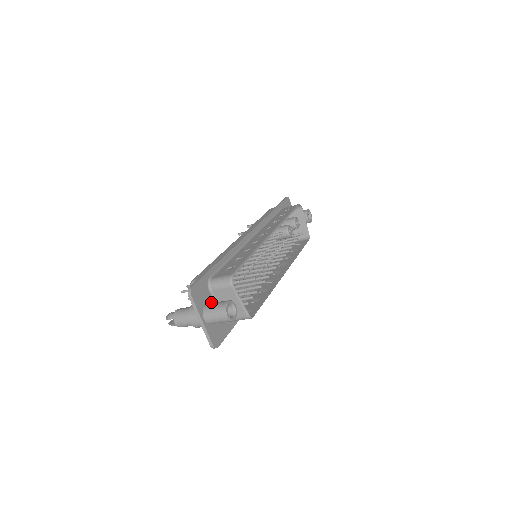
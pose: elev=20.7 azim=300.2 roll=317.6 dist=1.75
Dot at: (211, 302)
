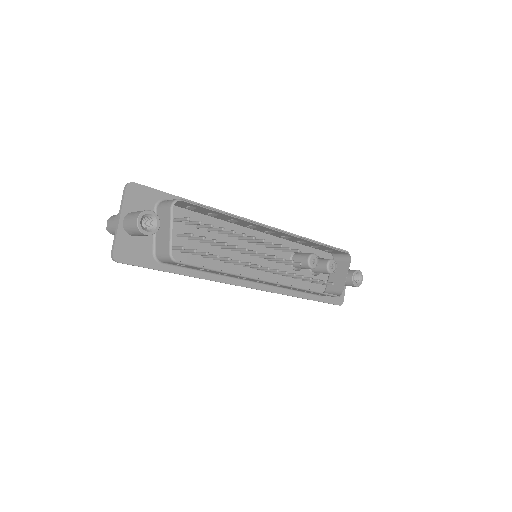
Dot at: occluded
